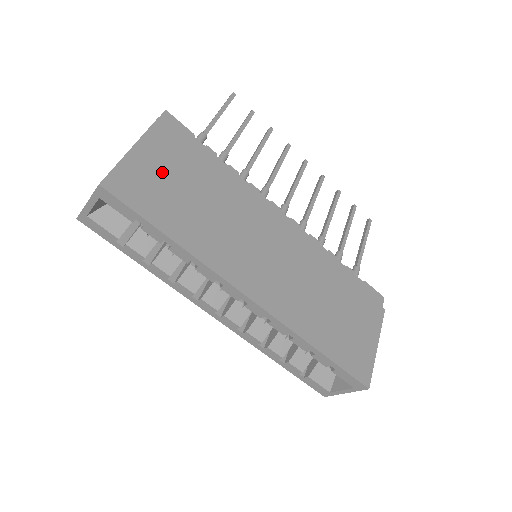
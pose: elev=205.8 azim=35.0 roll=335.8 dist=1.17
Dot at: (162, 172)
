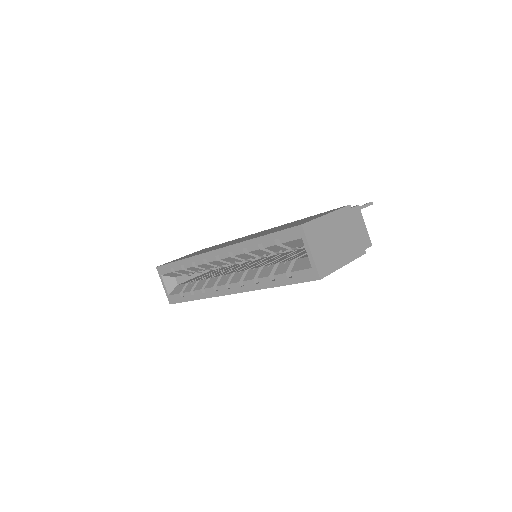
Dot at: occluded
